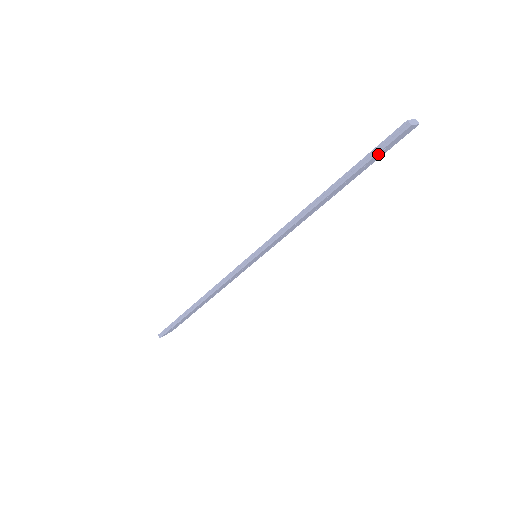
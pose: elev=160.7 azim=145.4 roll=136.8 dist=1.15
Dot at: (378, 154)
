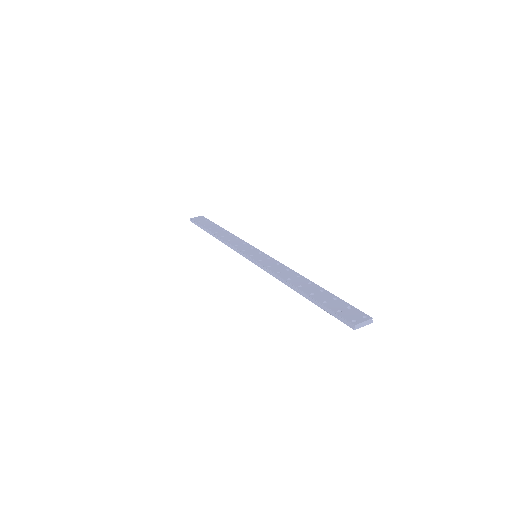
Dot at: occluded
